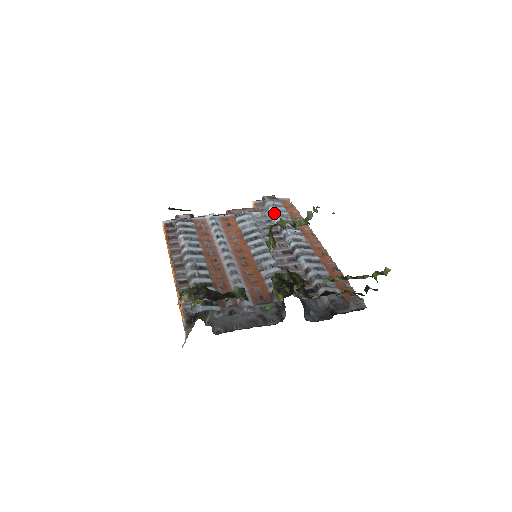
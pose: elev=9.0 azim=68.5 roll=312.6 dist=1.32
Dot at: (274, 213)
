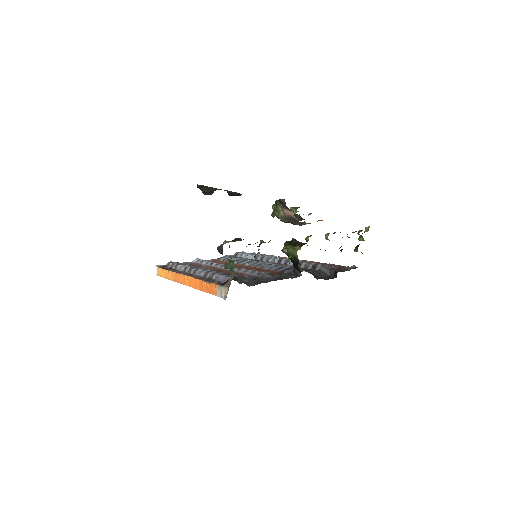
Dot at: (250, 254)
